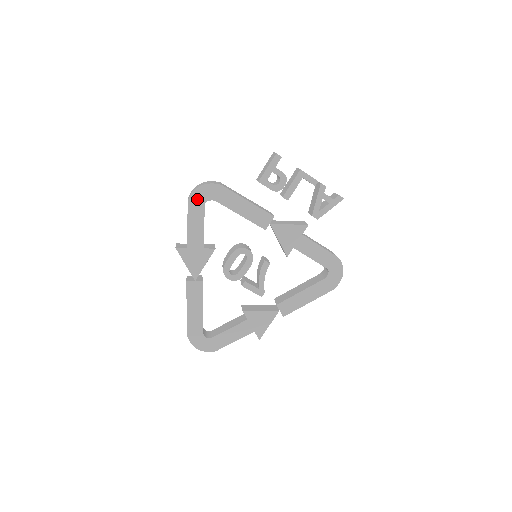
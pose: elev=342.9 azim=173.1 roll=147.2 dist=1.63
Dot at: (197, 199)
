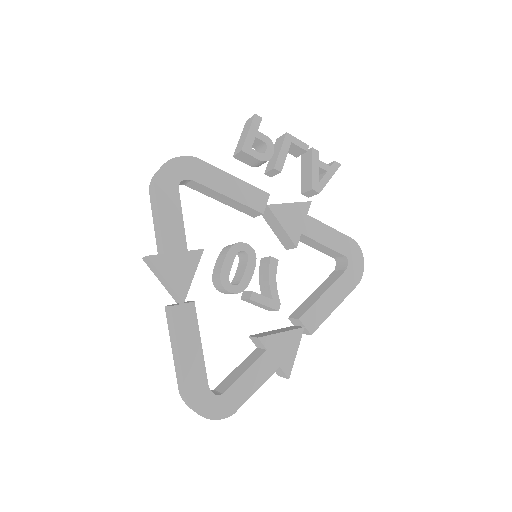
Dot at: (166, 179)
